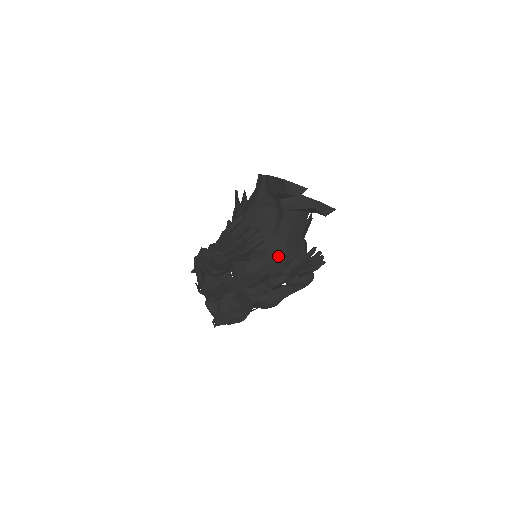
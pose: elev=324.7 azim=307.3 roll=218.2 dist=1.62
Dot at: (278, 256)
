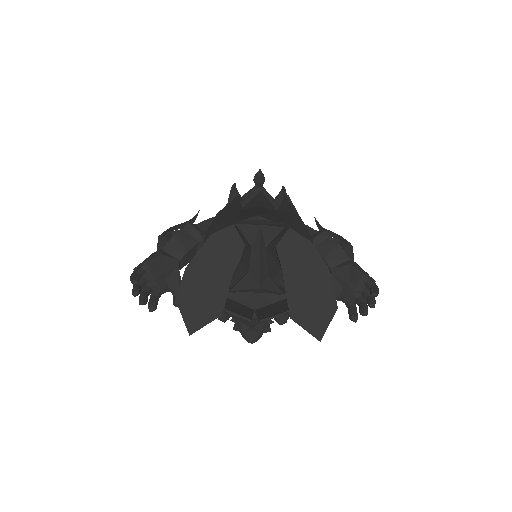
Dot at: occluded
